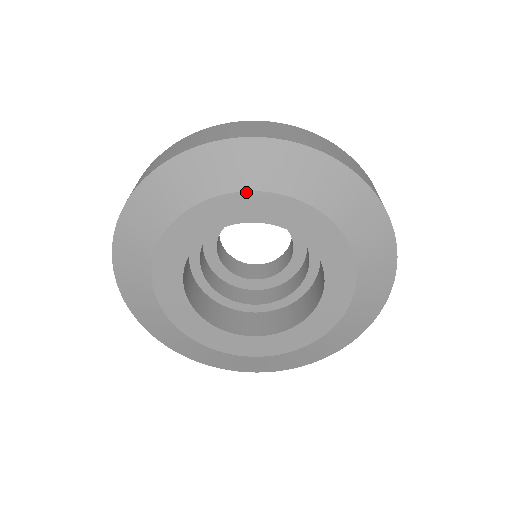
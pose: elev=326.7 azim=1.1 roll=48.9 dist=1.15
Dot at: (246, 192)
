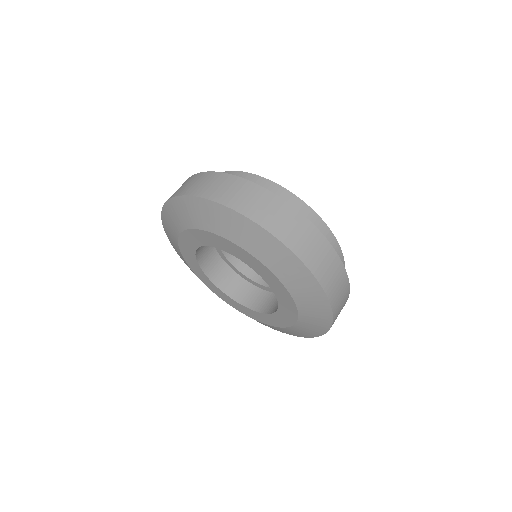
Dot at: (224, 238)
